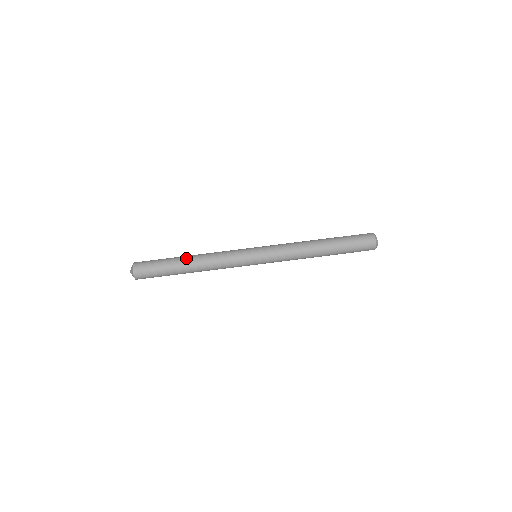
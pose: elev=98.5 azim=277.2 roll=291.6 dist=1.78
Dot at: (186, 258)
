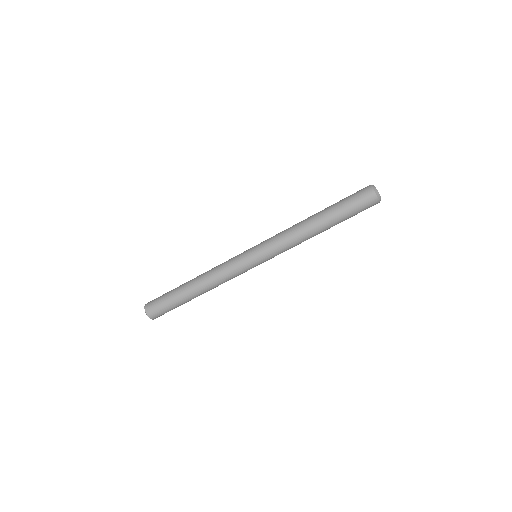
Dot at: (189, 281)
